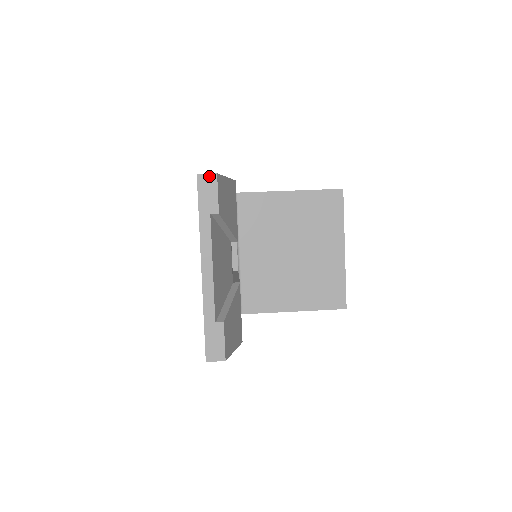
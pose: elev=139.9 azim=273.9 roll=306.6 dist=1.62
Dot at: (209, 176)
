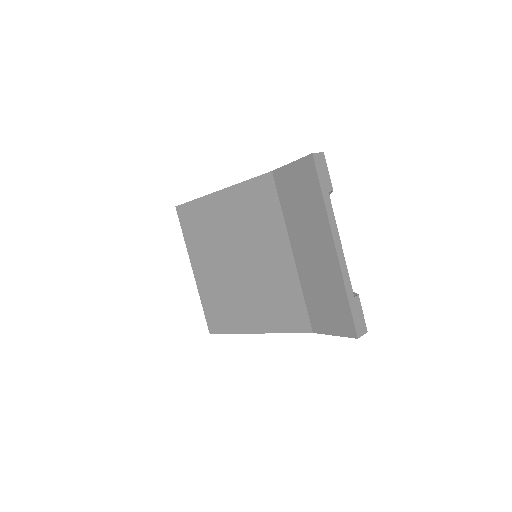
Dot at: (320, 155)
